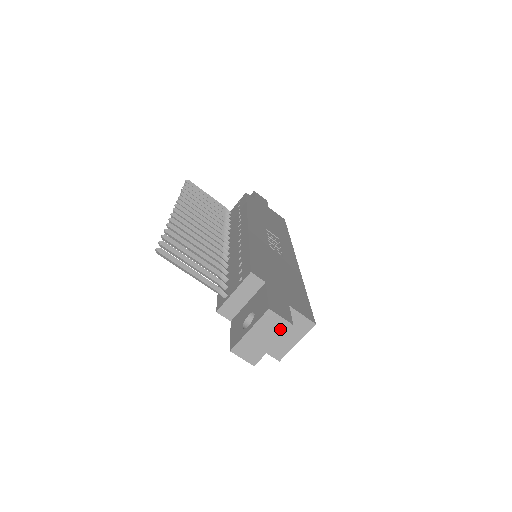
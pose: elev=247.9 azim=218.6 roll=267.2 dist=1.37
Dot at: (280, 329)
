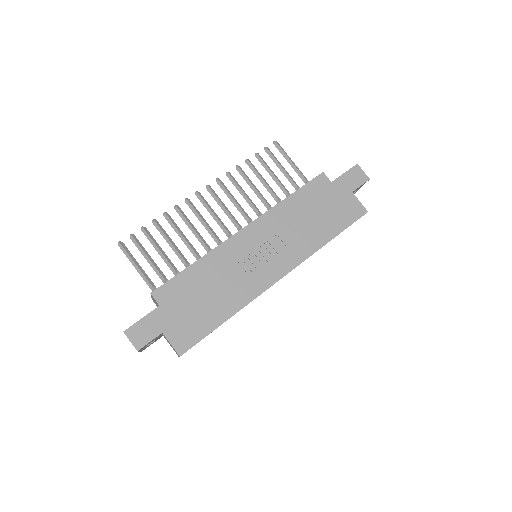
Dot at: occluded
